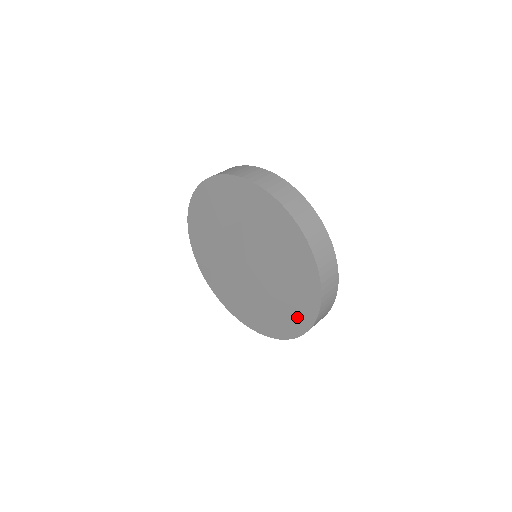
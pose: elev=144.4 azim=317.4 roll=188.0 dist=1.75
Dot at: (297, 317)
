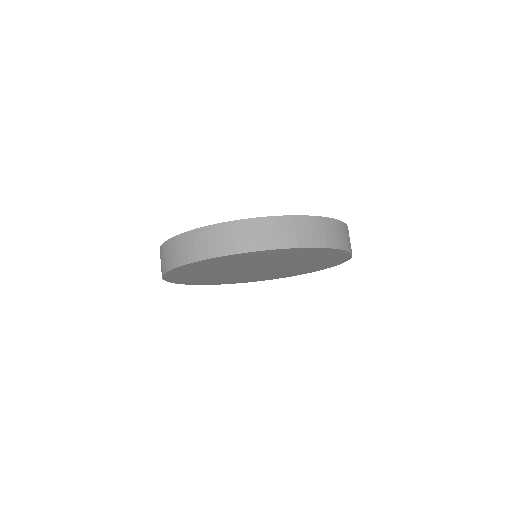
Dot at: occluded
